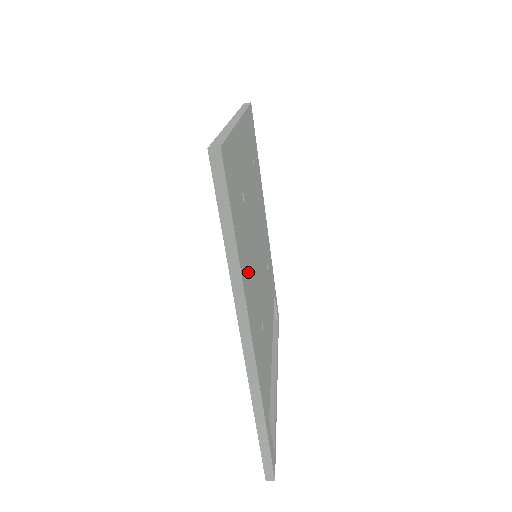
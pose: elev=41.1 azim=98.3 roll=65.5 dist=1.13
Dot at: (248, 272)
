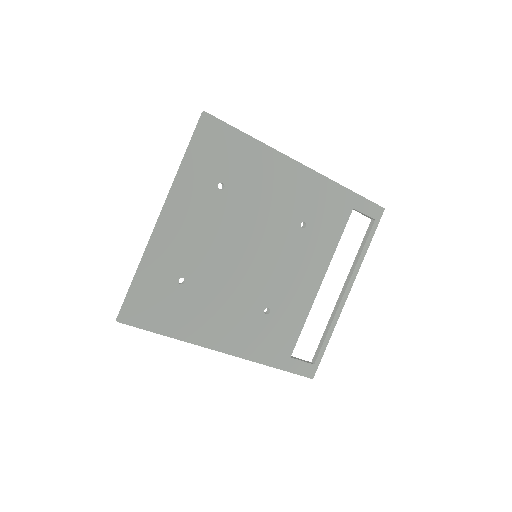
Dot at: (206, 320)
